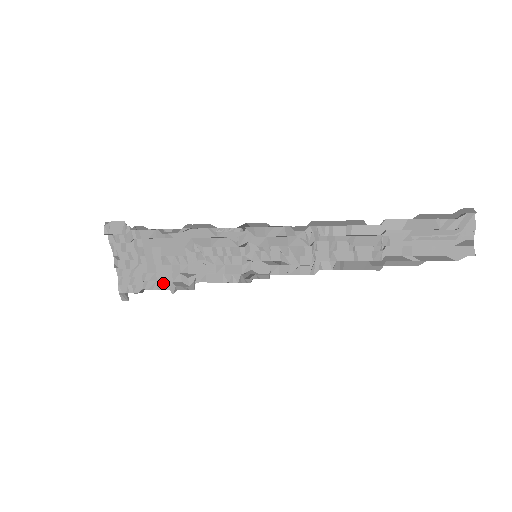
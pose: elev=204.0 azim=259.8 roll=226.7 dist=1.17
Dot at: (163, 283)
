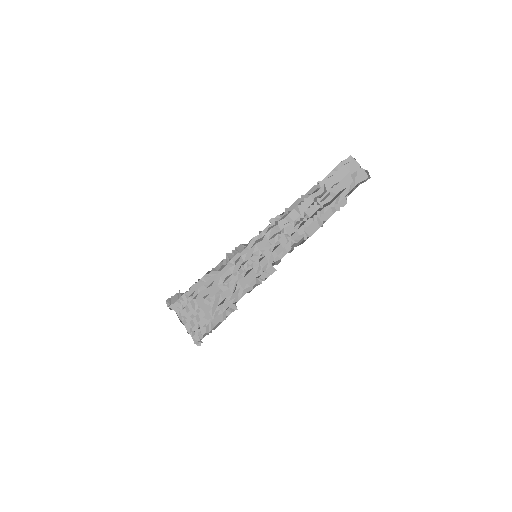
Dot at: occluded
